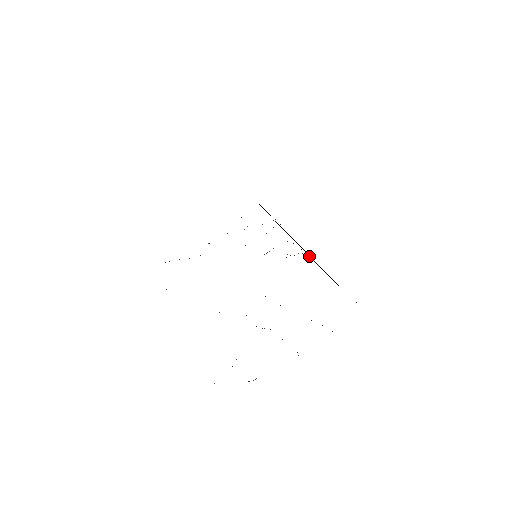
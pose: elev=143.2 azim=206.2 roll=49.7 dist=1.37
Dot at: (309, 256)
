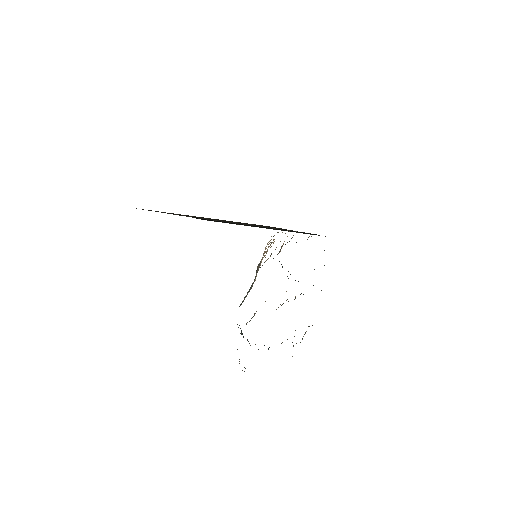
Dot at: occluded
